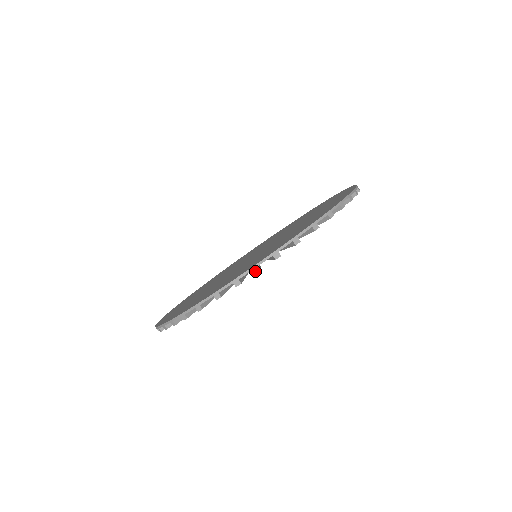
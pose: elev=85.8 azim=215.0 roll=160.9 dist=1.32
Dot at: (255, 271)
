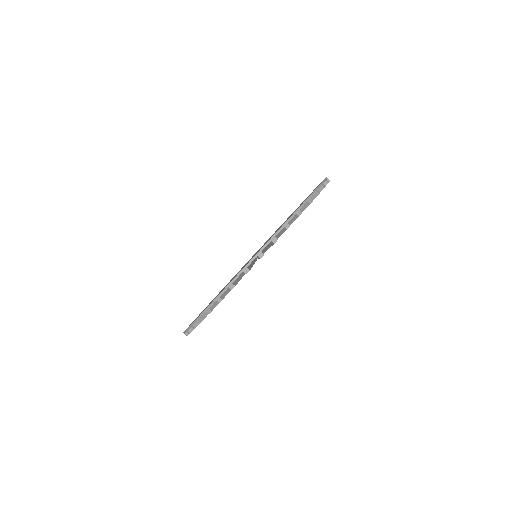
Dot at: (208, 312)
